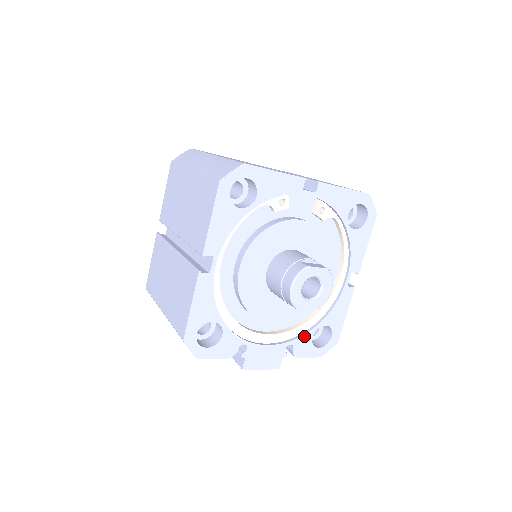
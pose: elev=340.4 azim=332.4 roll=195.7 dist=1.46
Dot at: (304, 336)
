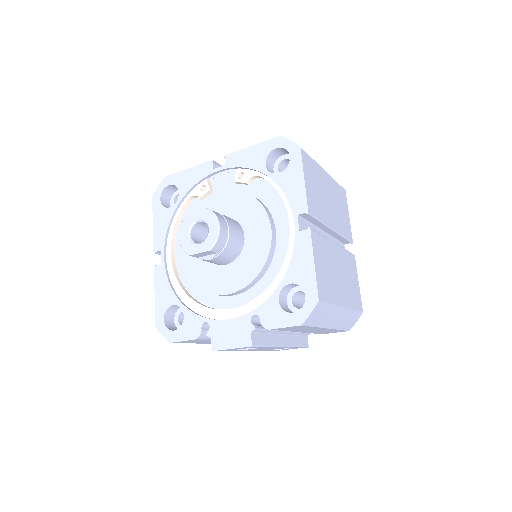
Dot at: (268, 302)
